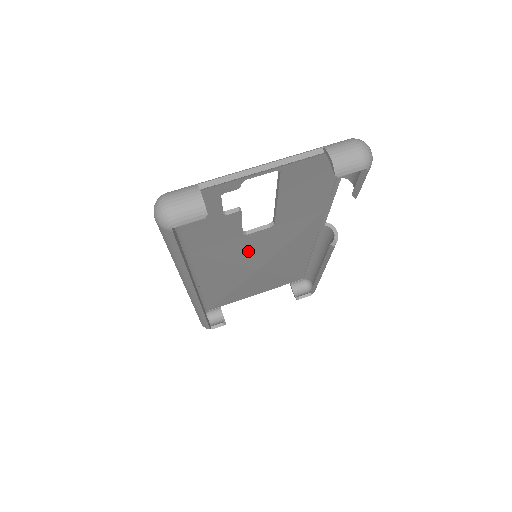
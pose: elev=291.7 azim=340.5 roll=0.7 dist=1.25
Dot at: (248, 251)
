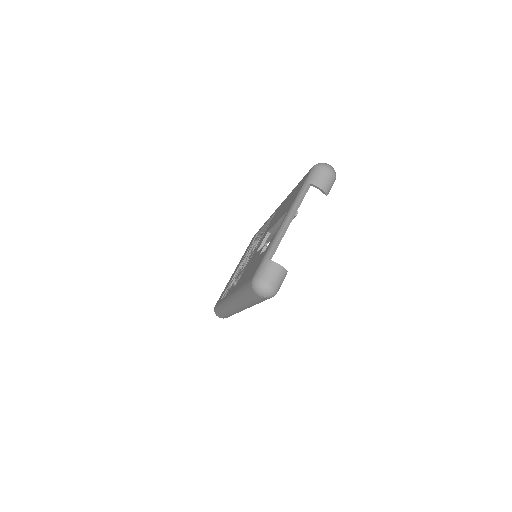
Dot at: occluded
